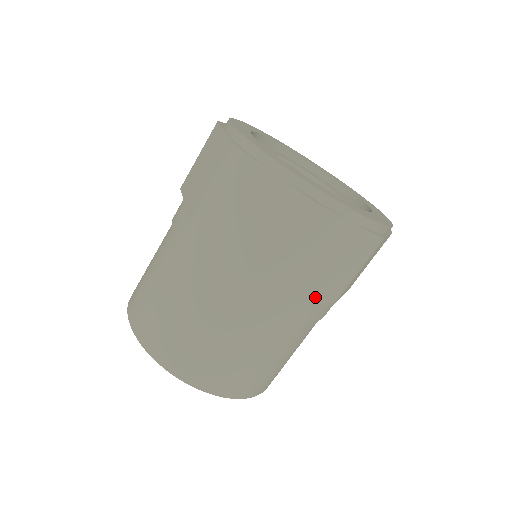
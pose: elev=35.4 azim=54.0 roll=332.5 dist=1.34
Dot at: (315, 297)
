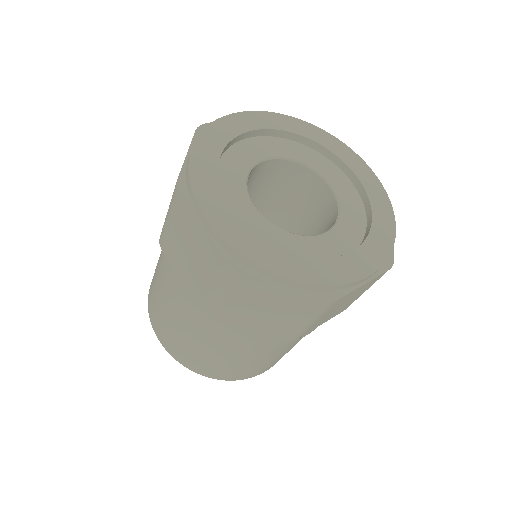
Dot at: (268, 335)
